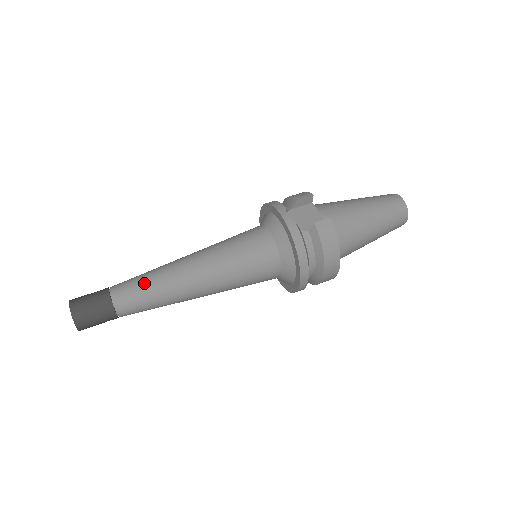
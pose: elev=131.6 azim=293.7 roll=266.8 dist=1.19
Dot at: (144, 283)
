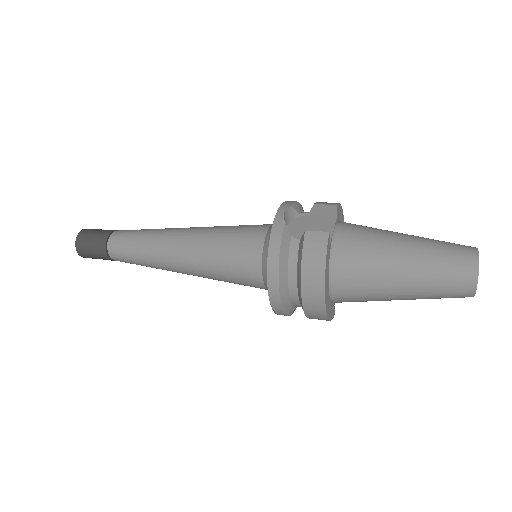
Dot at: (136, 235)
